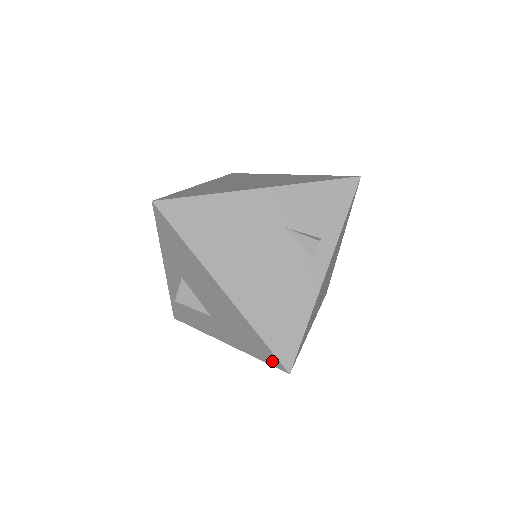
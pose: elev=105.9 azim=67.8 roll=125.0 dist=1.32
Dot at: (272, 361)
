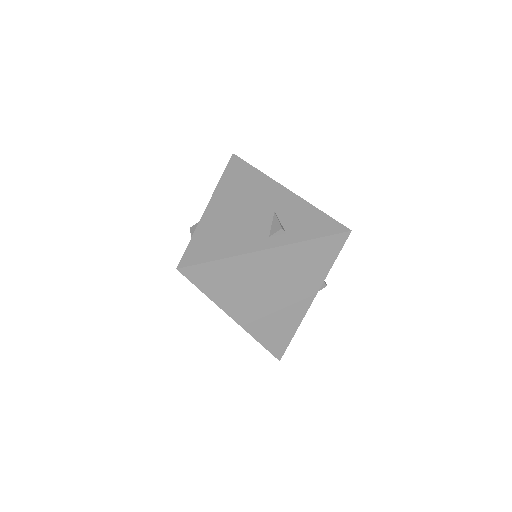
Dot at: occluded
